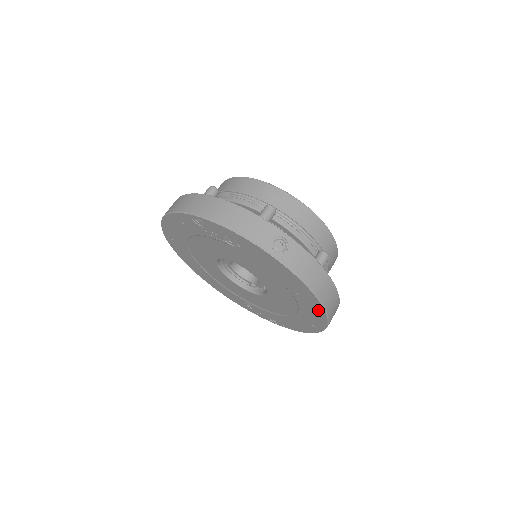
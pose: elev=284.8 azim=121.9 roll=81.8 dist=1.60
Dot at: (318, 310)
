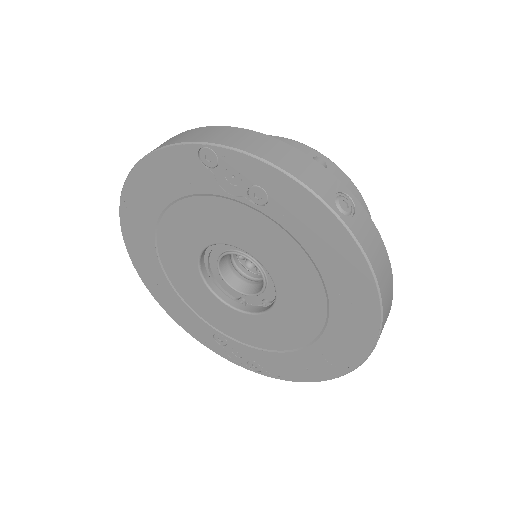
Dot at: (366, 329)
